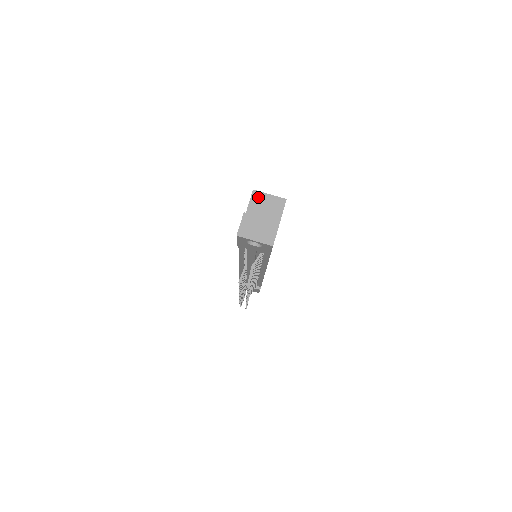
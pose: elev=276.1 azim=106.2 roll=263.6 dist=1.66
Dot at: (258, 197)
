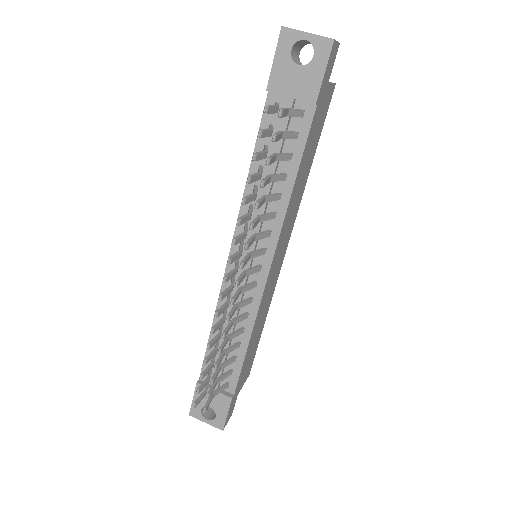
Dot at: occluded
